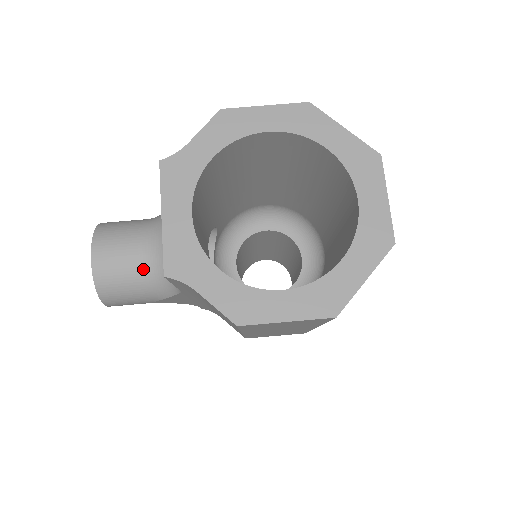
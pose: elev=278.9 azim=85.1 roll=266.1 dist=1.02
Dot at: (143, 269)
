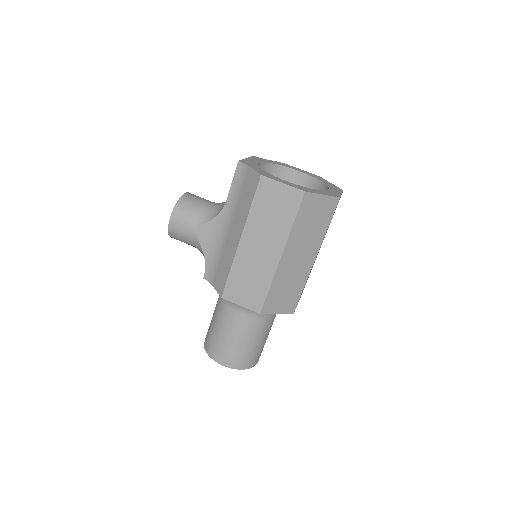
Dot at: (206, 206)
